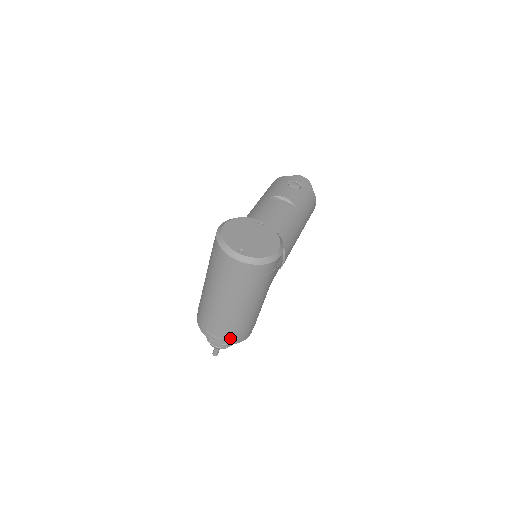
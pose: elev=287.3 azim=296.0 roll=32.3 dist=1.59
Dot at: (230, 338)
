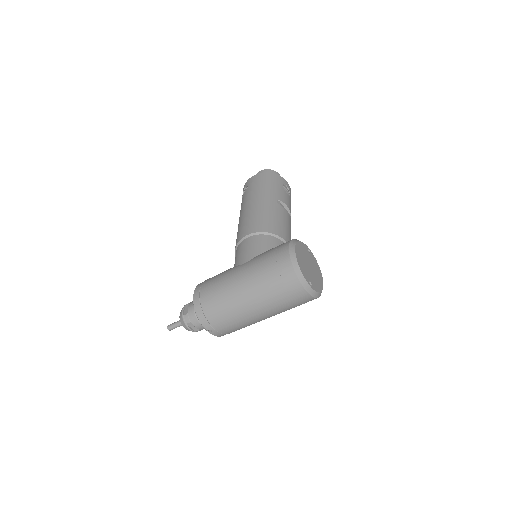
Dot at: (226, 333)
